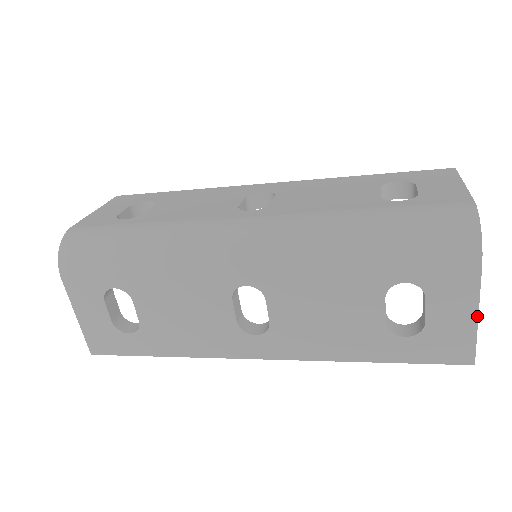
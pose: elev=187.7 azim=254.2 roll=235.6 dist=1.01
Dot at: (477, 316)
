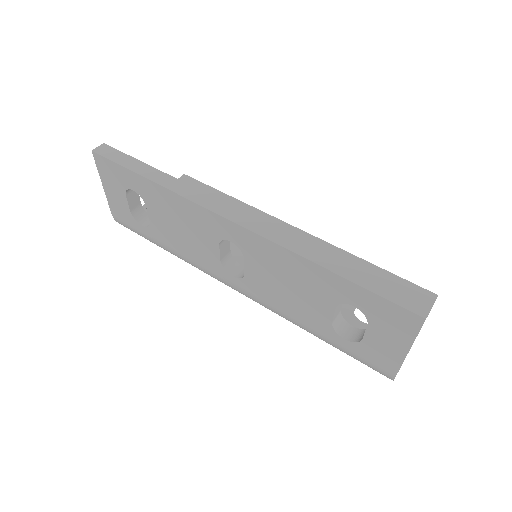
Dot at: occluded
